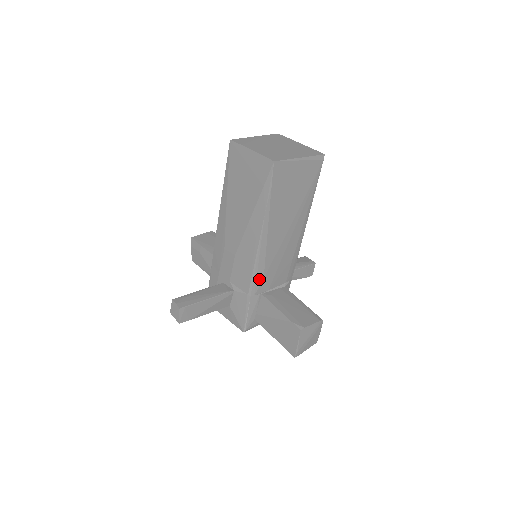
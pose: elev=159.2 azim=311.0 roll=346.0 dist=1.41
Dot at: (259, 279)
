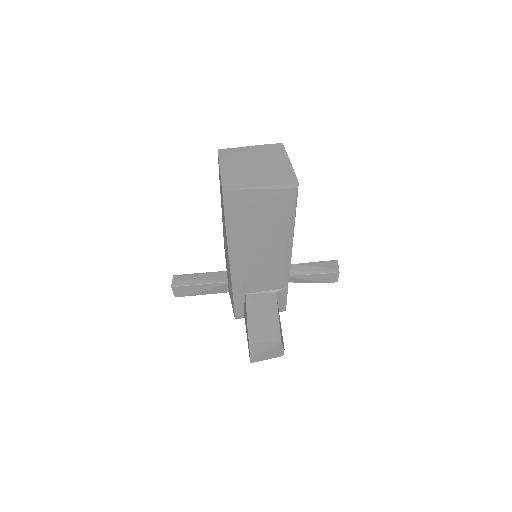
Dot at: (238, 283)
